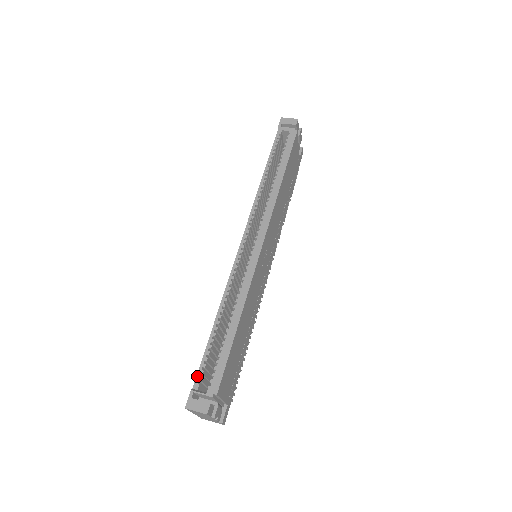
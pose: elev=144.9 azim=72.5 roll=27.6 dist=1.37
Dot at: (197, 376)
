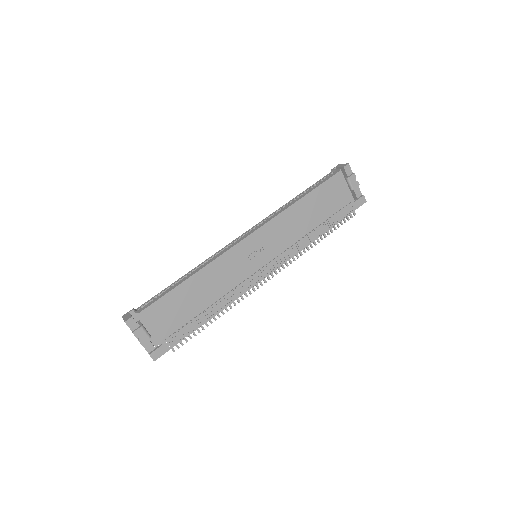
Dot at: (144, 303)
